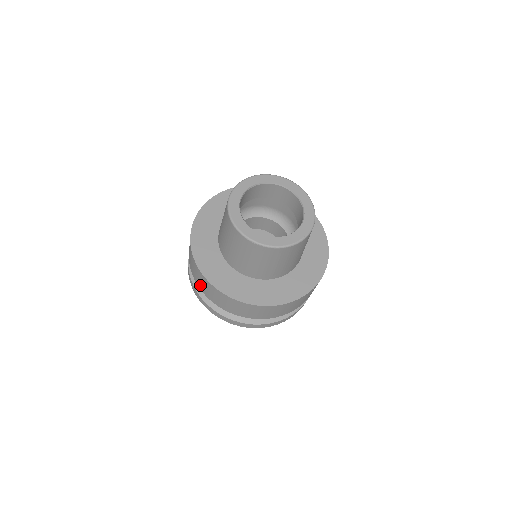
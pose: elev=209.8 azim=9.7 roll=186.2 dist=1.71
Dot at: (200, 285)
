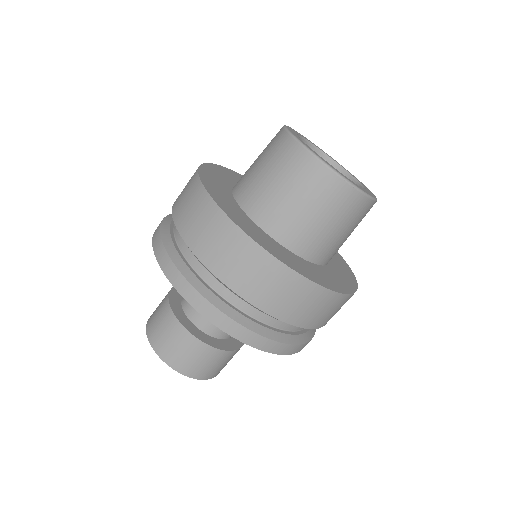
Dot at: (228, 271)
